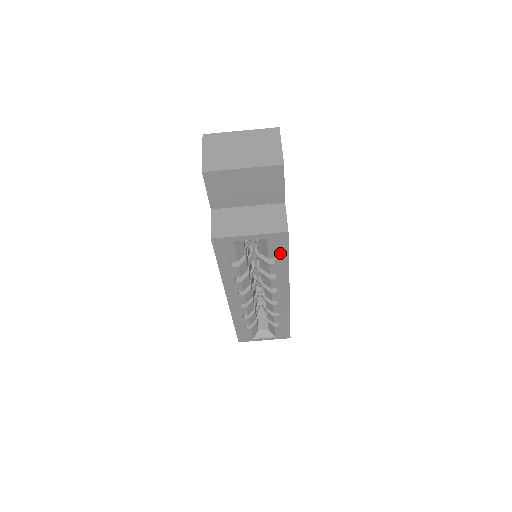
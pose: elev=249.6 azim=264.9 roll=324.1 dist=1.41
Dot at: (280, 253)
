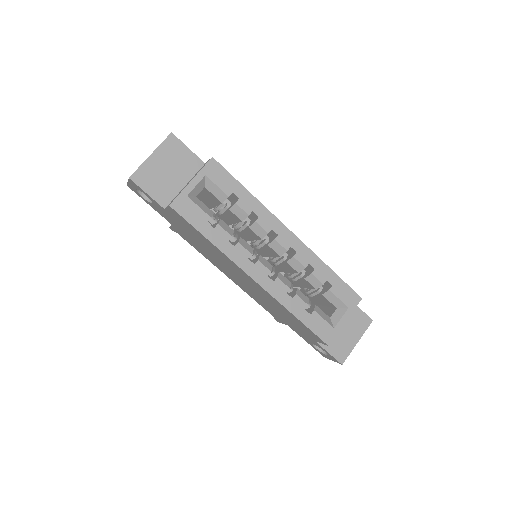
Dot at: (230, 184)
